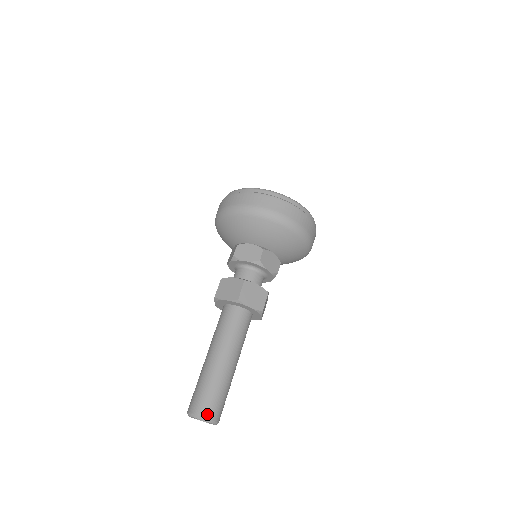
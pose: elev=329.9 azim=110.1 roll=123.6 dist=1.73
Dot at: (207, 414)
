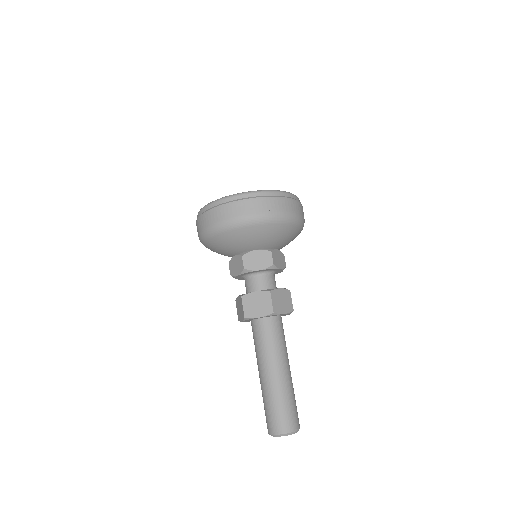
Dot at: (292, 428)
